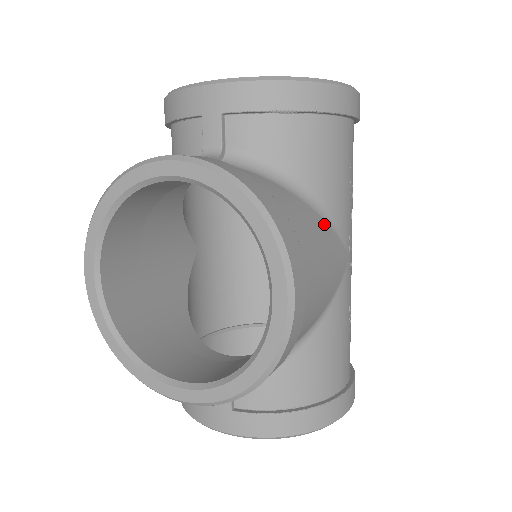
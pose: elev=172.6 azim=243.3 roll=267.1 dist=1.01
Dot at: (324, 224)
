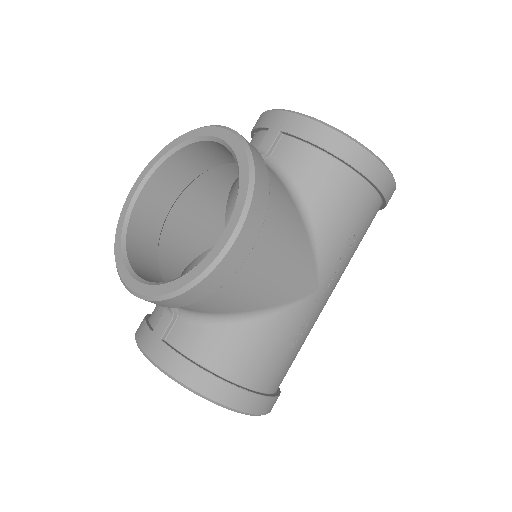
Dot at: (307, 241)
